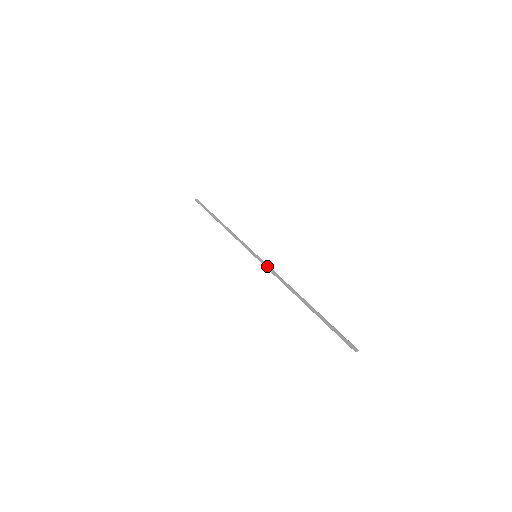
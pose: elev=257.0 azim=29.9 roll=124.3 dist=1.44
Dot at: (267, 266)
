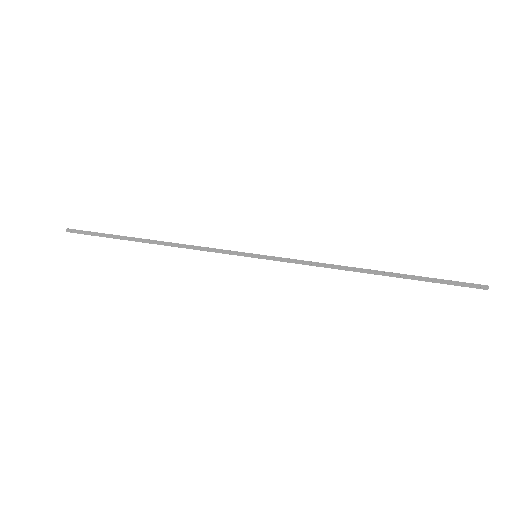
Dot at: (287, 261)
